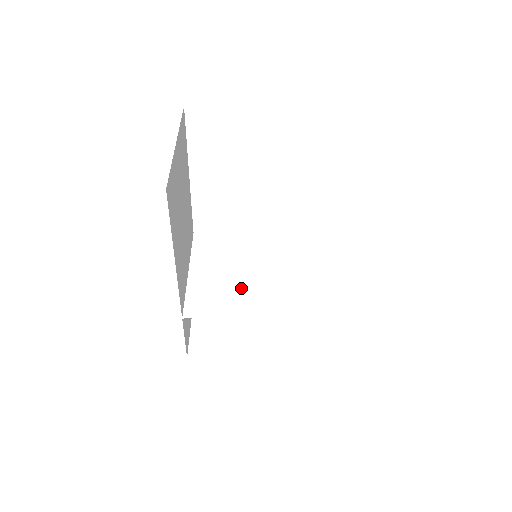
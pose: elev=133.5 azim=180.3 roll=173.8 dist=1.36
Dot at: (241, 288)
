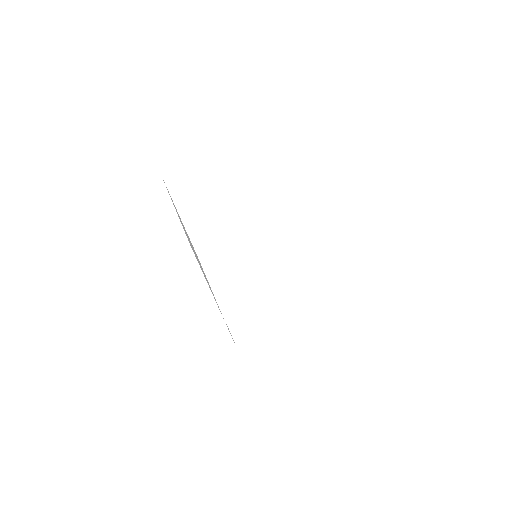
Dot at: (256, 284)
